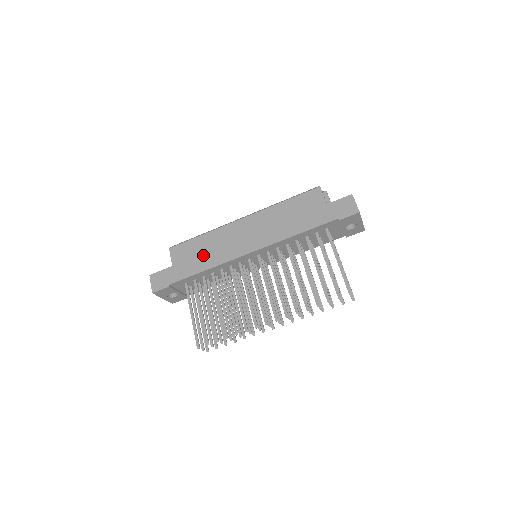
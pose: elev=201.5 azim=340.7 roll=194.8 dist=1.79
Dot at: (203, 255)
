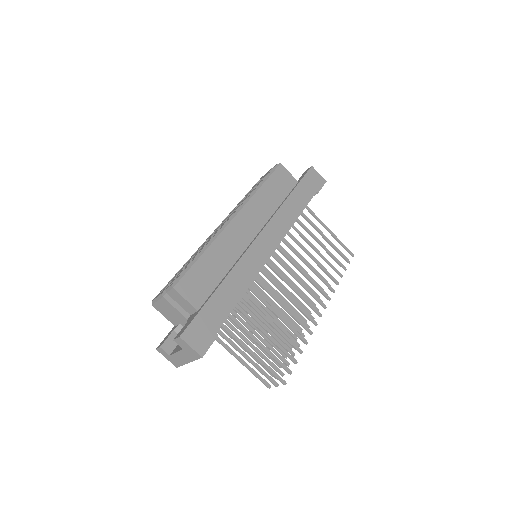
Dot at: (230, 275)
